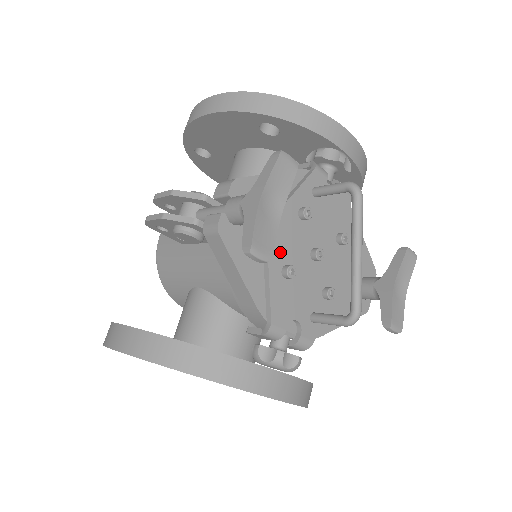
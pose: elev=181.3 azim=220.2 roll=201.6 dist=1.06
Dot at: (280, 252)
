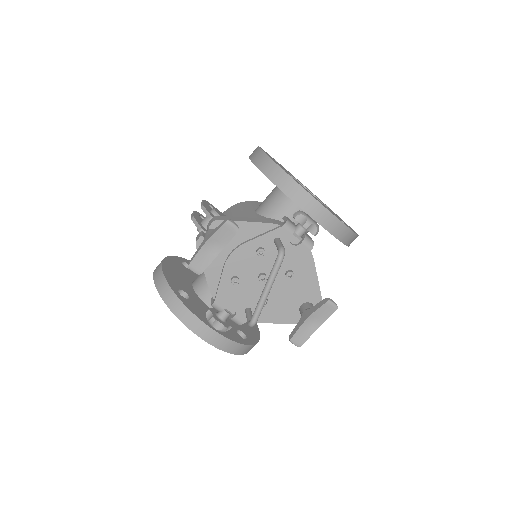
Dot at: (234, 268)
